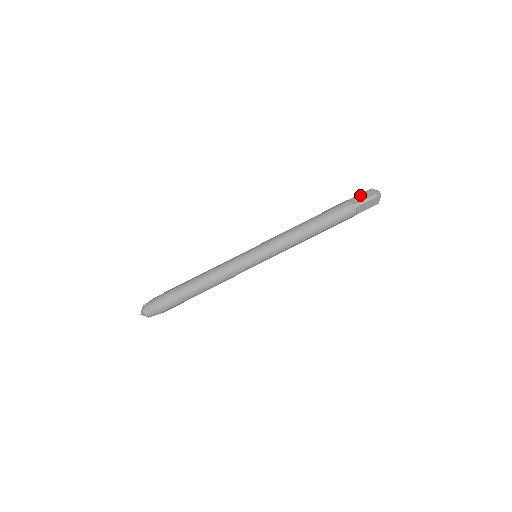
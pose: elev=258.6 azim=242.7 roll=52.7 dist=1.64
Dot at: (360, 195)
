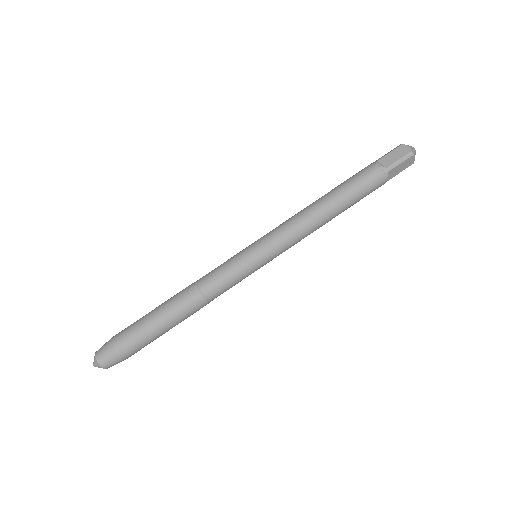
Dot at: (389, 154)
